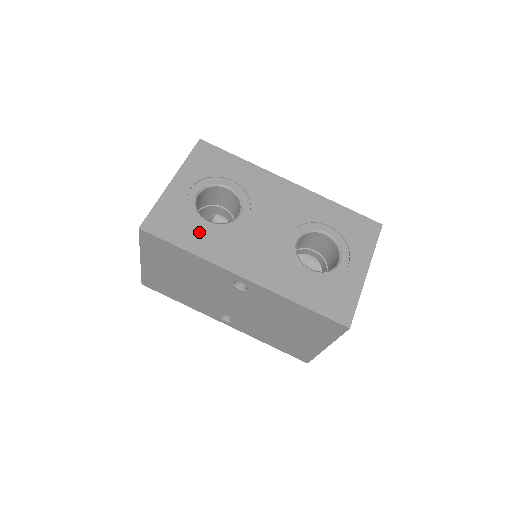
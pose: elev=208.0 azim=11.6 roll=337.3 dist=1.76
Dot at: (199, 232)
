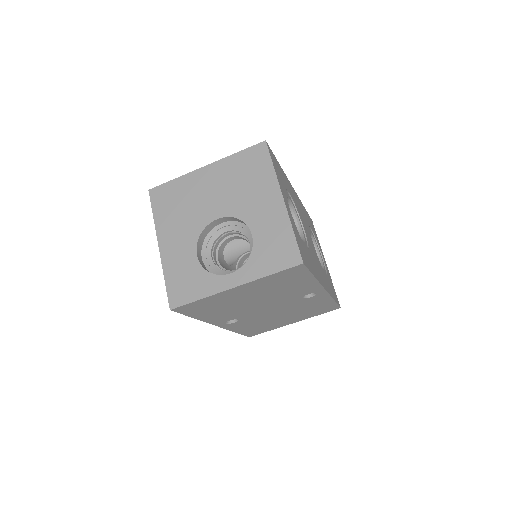
Dot at: (308, 255)
